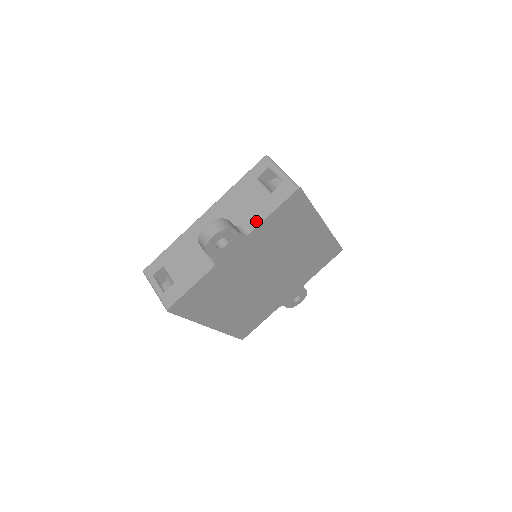
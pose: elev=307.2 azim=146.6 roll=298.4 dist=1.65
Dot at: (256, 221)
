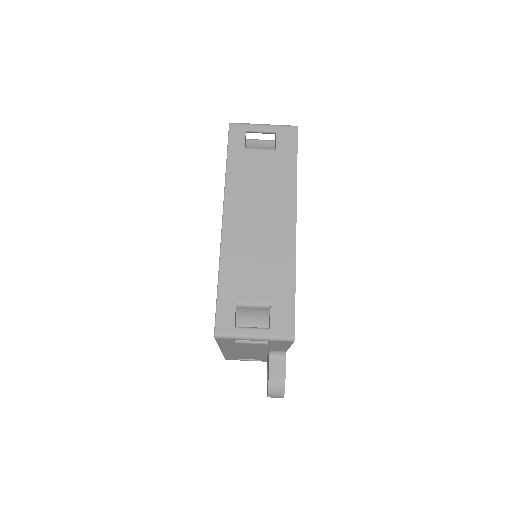
Dot at: occluded
